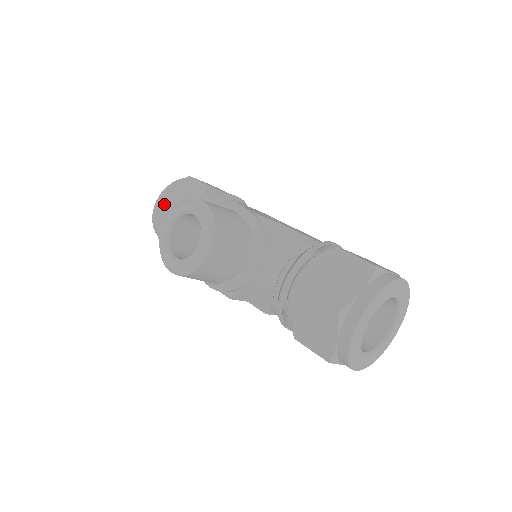
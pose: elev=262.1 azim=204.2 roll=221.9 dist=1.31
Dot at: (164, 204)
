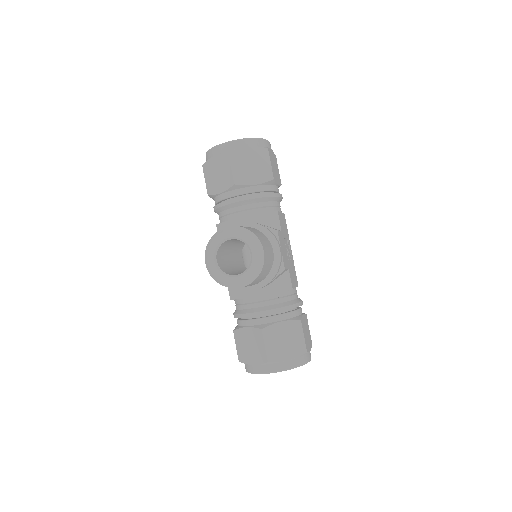
Dot at: (234, 158)
